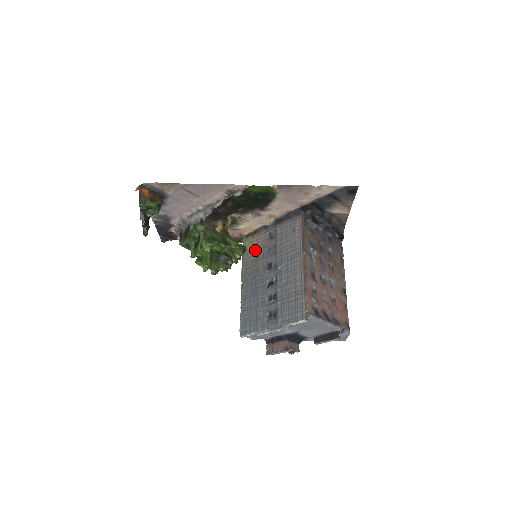
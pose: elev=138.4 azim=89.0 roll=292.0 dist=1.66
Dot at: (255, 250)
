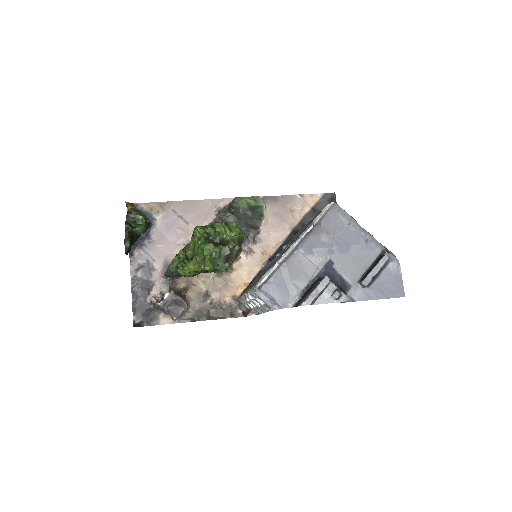
Dot at: occluded
